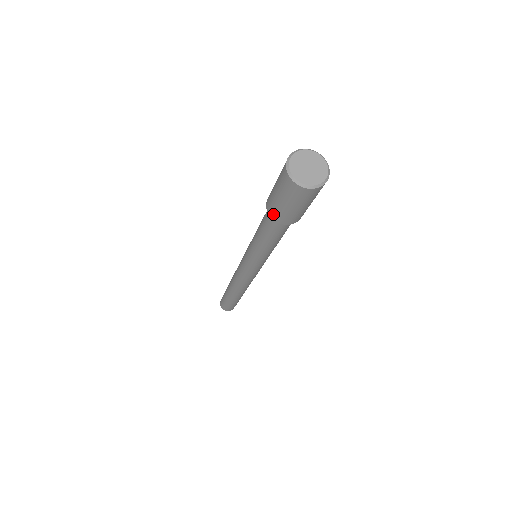
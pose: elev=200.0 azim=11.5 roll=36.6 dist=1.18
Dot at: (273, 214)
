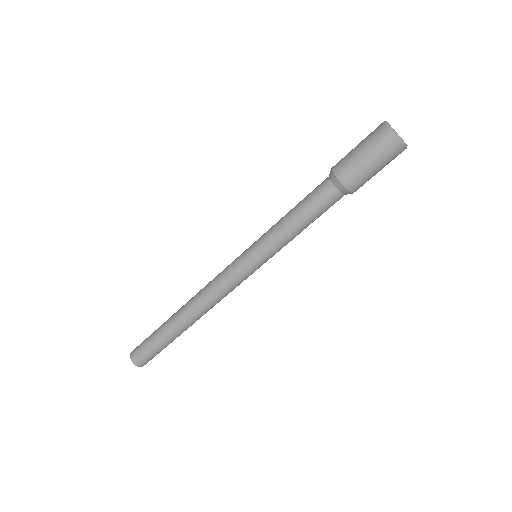
Dot at: (348, 180)
